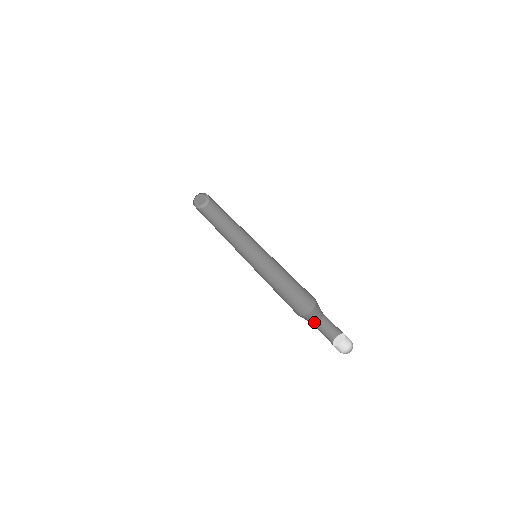
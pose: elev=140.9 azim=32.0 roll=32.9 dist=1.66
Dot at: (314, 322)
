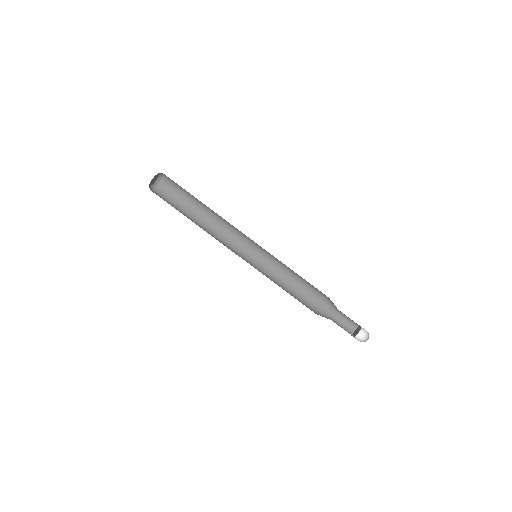
Dot at: (331, 314)
